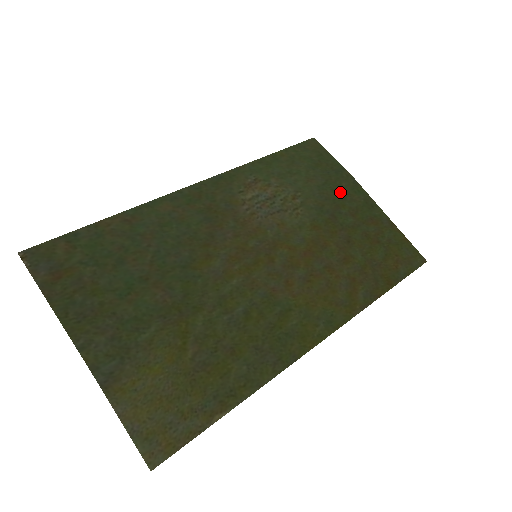
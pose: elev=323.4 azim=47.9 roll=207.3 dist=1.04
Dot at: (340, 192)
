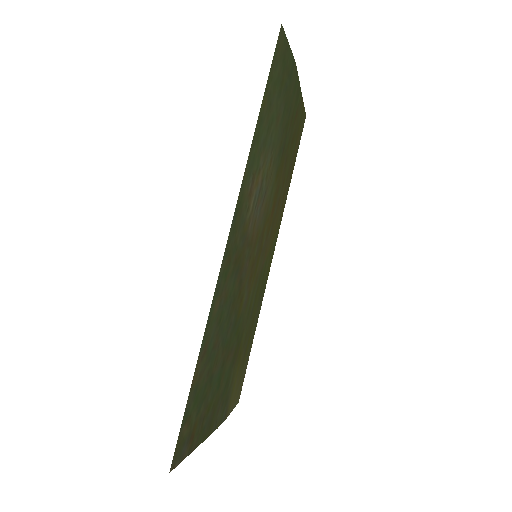
Dot at: (289, 107)
